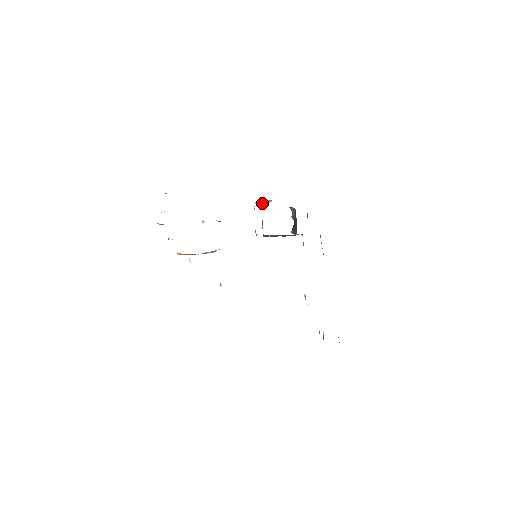
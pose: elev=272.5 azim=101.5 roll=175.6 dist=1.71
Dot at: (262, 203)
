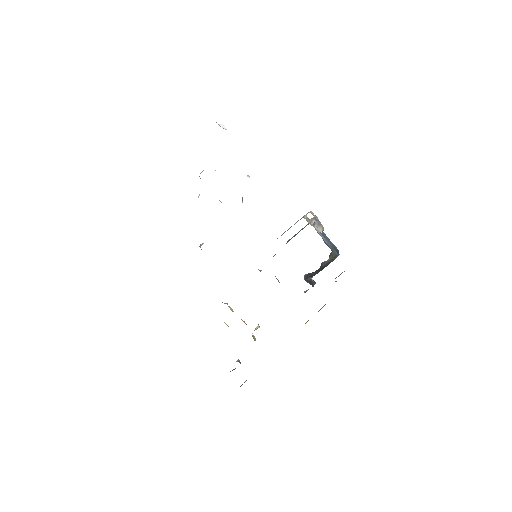
Dot at: (315, 220)
